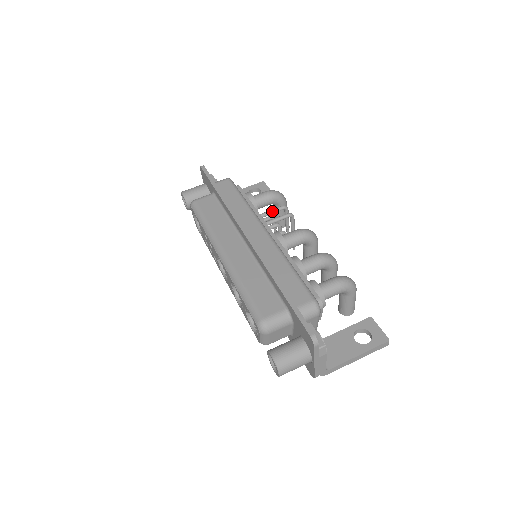
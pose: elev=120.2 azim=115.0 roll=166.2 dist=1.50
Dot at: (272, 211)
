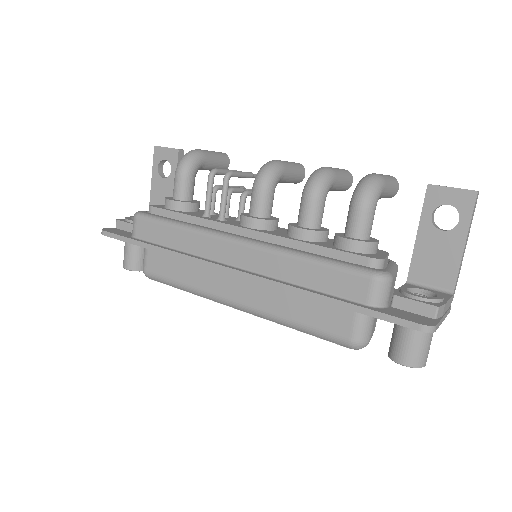
Dot at: (208, 195)
